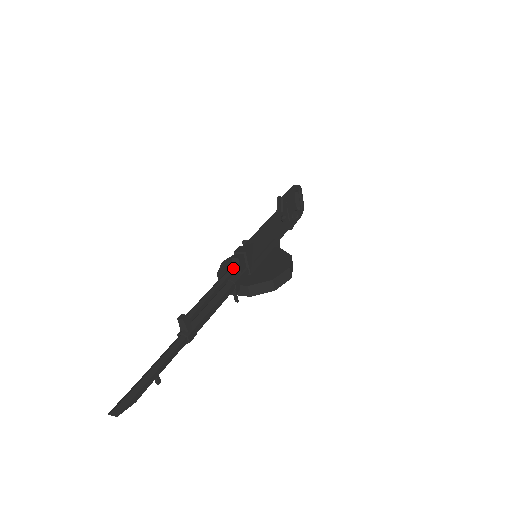
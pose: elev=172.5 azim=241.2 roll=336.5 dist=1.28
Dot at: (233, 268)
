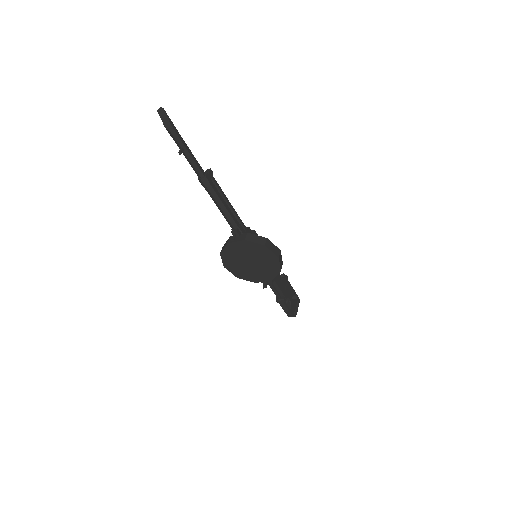
Dot at: (243, 224)
